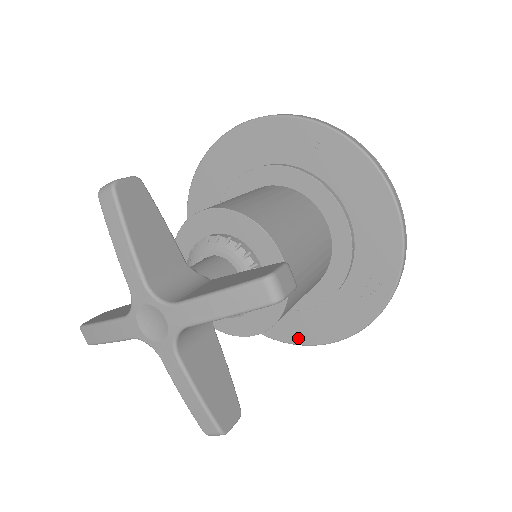
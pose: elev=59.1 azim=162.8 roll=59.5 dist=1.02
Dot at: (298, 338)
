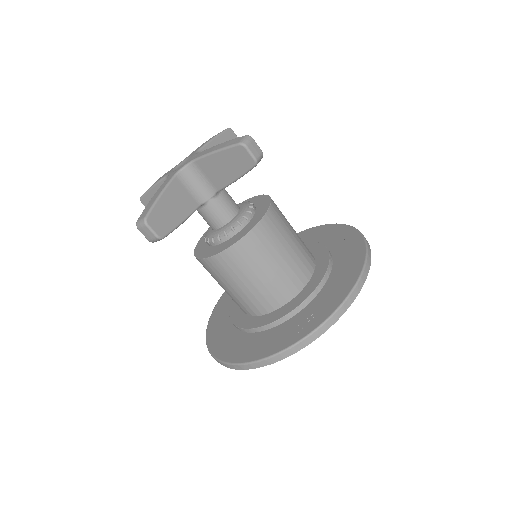
Dot at: (229, 356)
